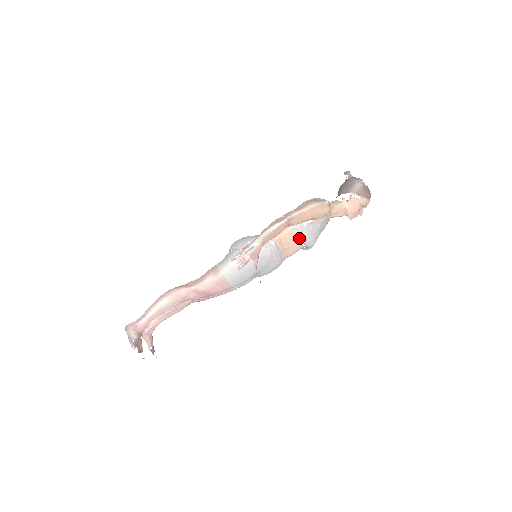
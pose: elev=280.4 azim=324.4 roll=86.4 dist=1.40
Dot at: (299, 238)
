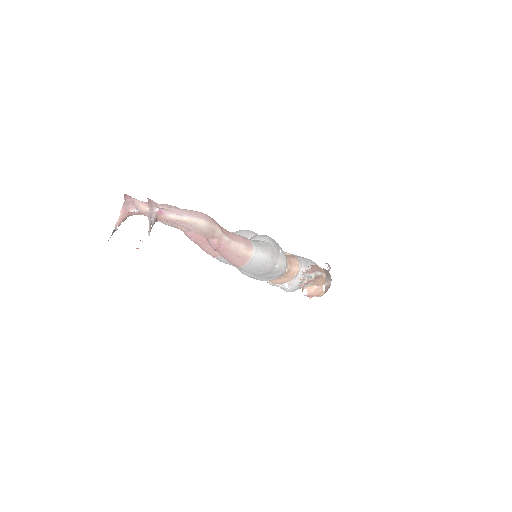
Dot at: (292, 281)
